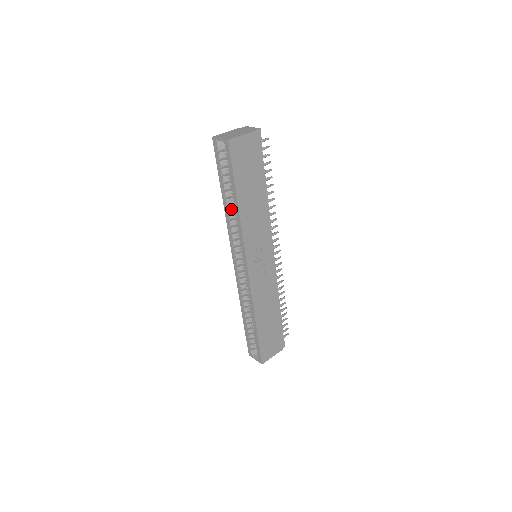
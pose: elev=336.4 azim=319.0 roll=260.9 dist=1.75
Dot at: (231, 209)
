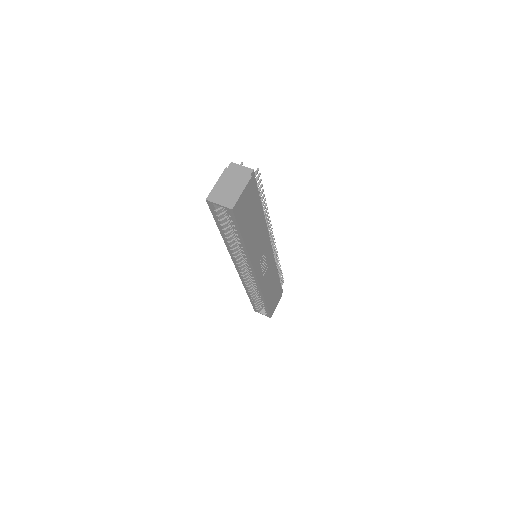
Dot at: (233, 243)
